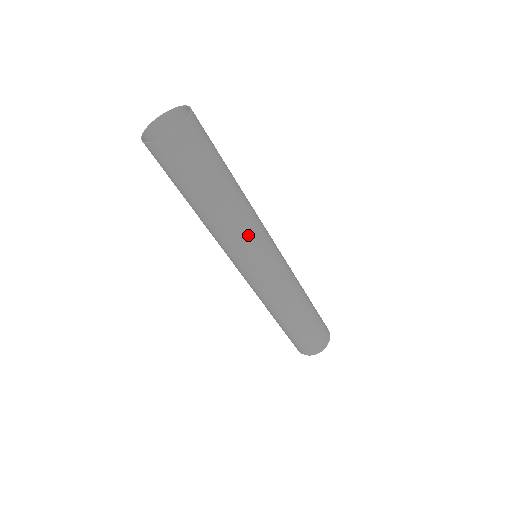
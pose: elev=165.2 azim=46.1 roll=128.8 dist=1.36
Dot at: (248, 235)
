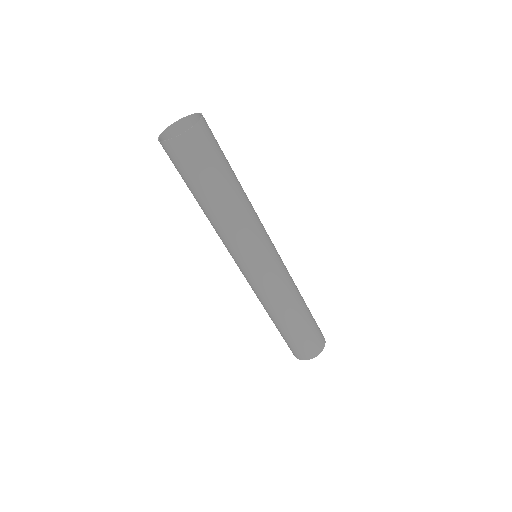
Dot at: (232, 240)
